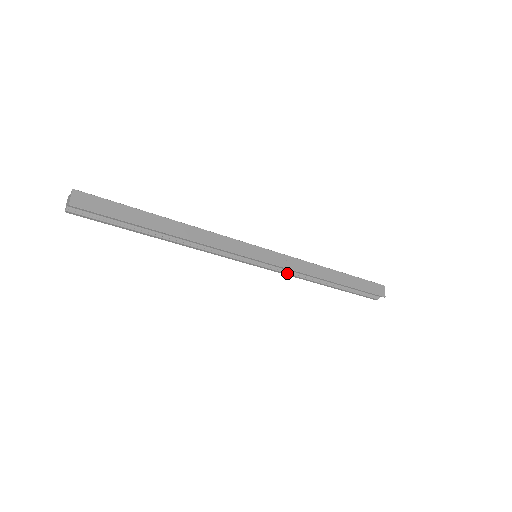
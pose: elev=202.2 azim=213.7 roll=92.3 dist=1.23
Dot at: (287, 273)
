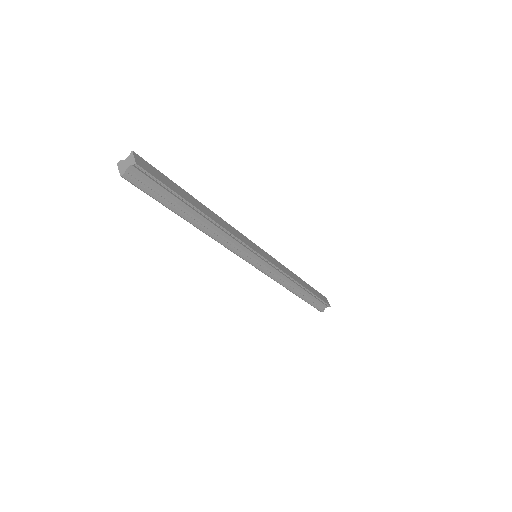
Dot at: (275, 277)
